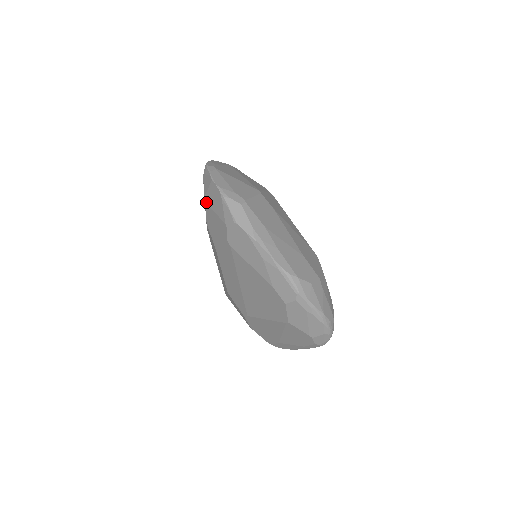
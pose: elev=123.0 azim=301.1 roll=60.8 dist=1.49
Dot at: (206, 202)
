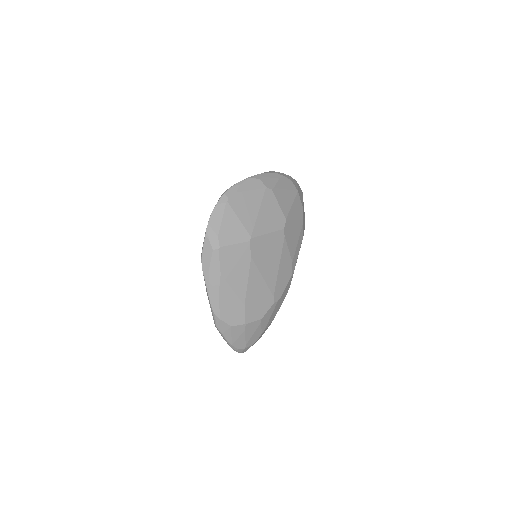
Dot at: occluded
